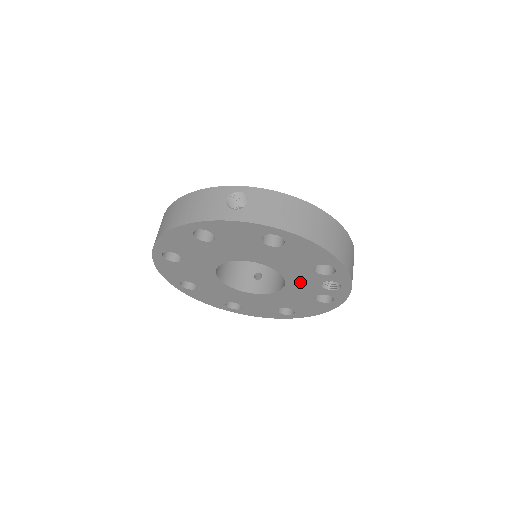
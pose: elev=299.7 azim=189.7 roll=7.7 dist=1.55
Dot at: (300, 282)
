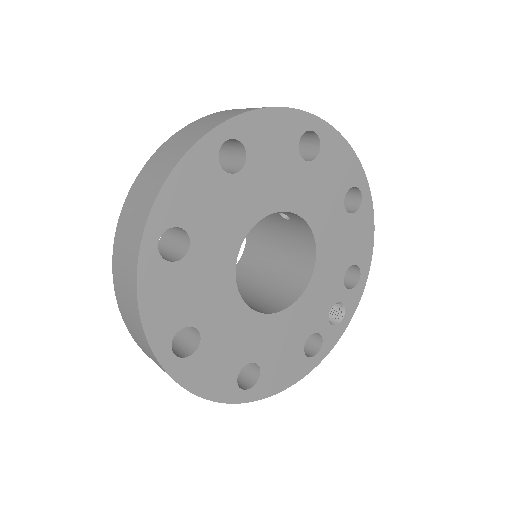
Dot at: (318, 295)
